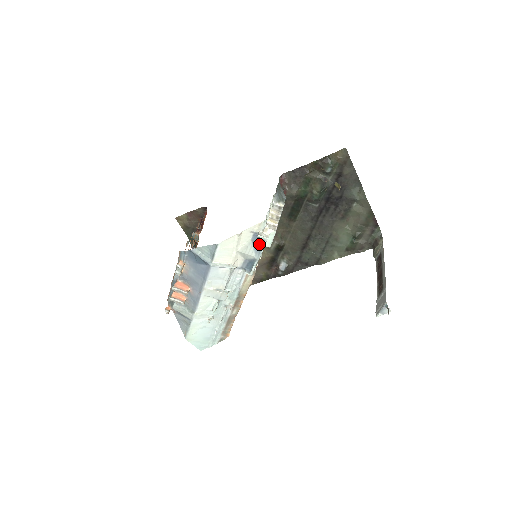
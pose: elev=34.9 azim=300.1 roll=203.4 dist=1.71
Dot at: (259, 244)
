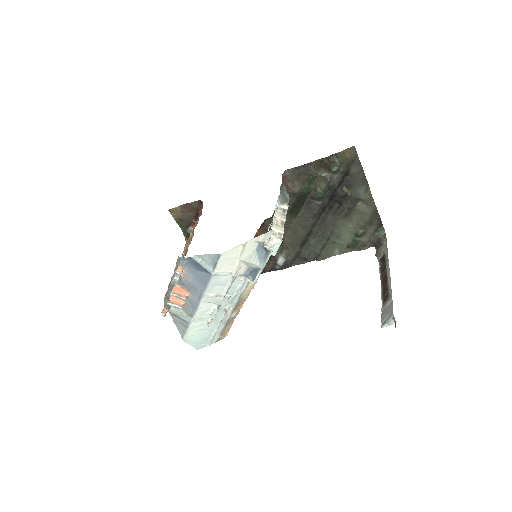
Dot at: (264, 254)
